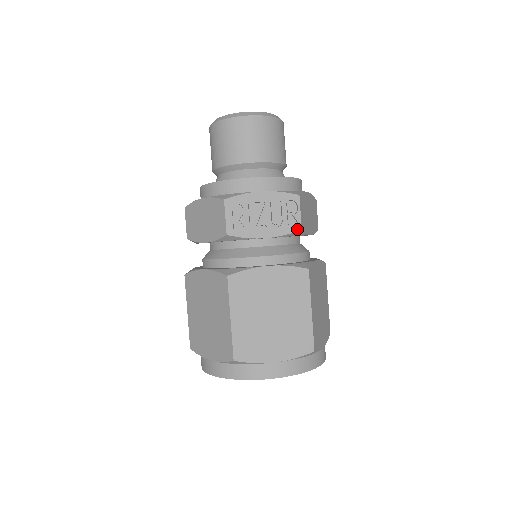
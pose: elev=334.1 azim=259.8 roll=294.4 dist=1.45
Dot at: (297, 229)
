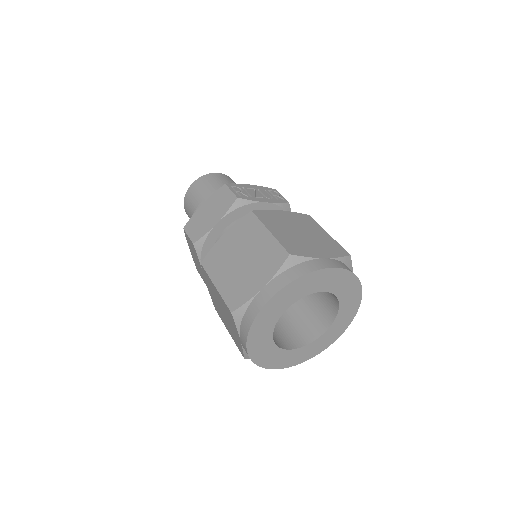
Dot at: (286, 202)
